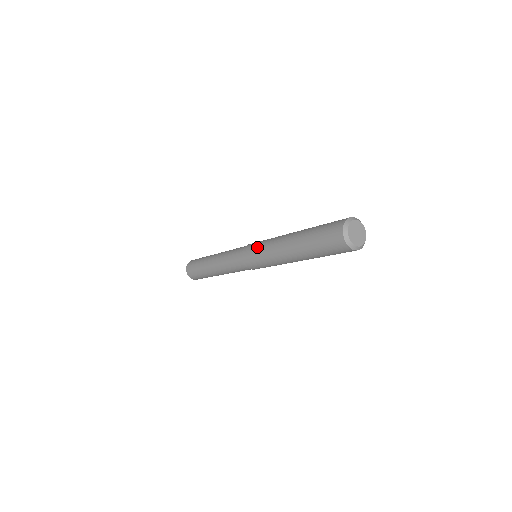
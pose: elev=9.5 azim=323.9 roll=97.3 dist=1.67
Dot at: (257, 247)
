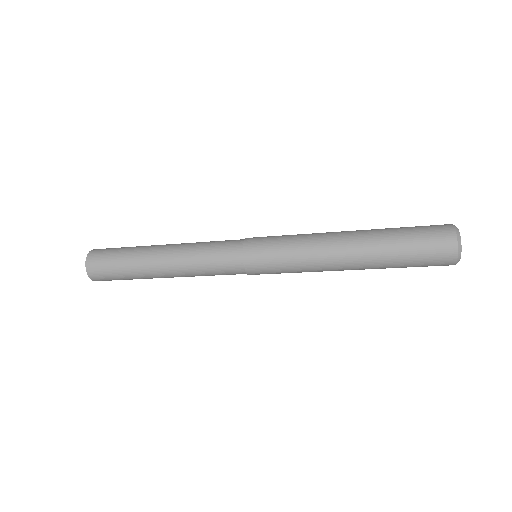
Dot at: (280, 258)
